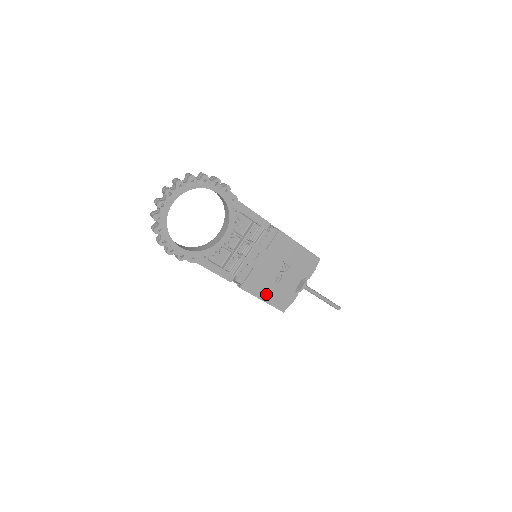
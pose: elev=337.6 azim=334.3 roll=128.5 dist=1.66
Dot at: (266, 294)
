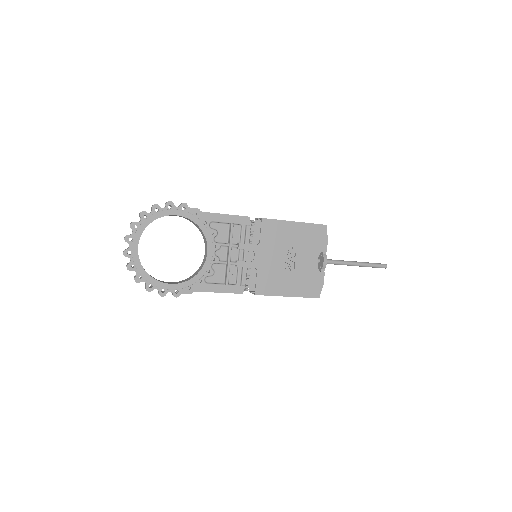
Dot at: (288, 288)
